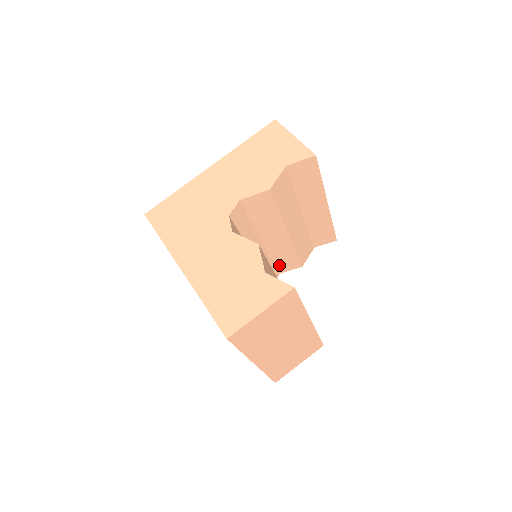
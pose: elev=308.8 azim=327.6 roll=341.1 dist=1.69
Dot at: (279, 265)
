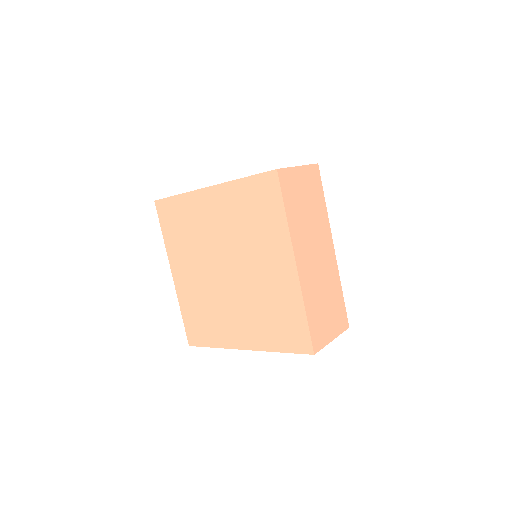
Dot at: occluded
